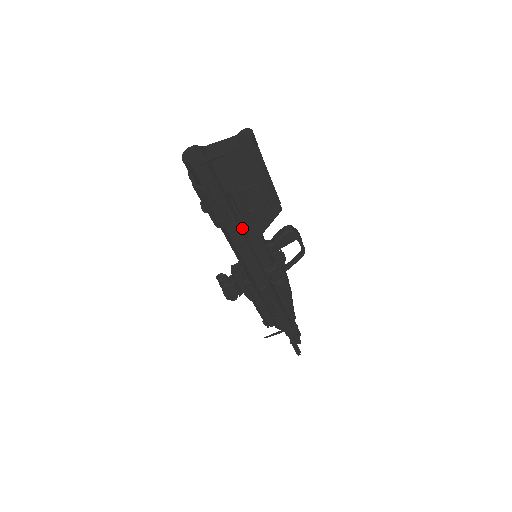
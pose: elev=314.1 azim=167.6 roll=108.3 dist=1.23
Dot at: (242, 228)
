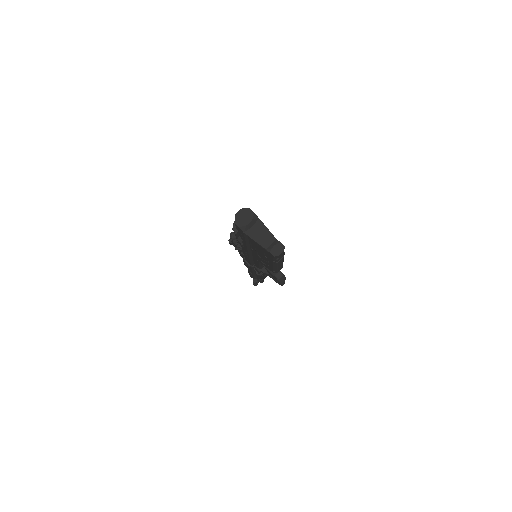
Dot at: (251, 251)
